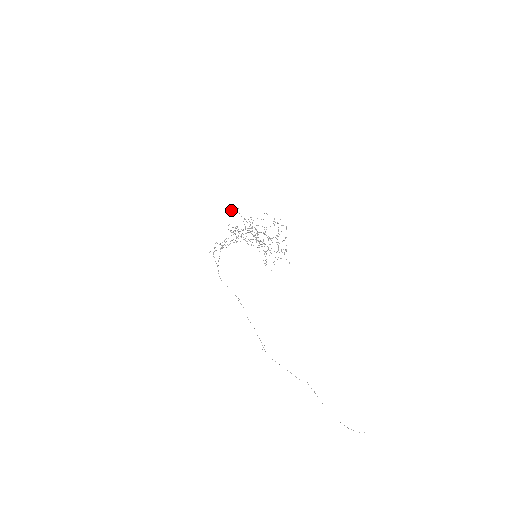
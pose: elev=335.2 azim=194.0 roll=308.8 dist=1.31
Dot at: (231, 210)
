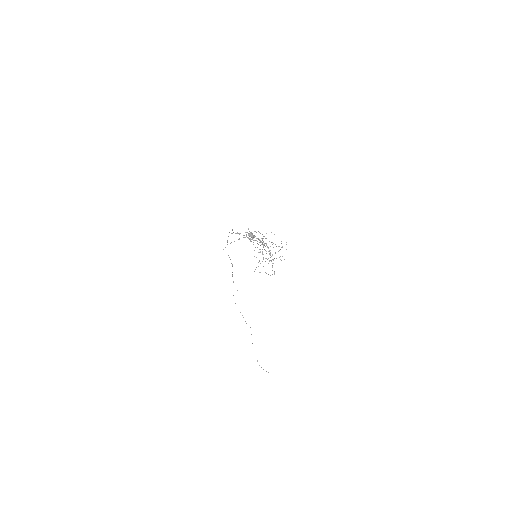
Dot at: occluded
